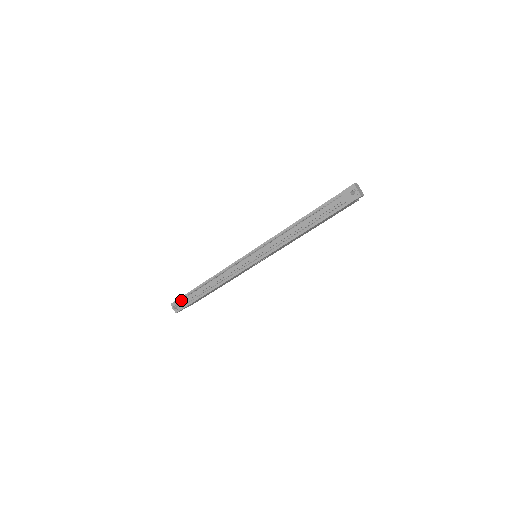
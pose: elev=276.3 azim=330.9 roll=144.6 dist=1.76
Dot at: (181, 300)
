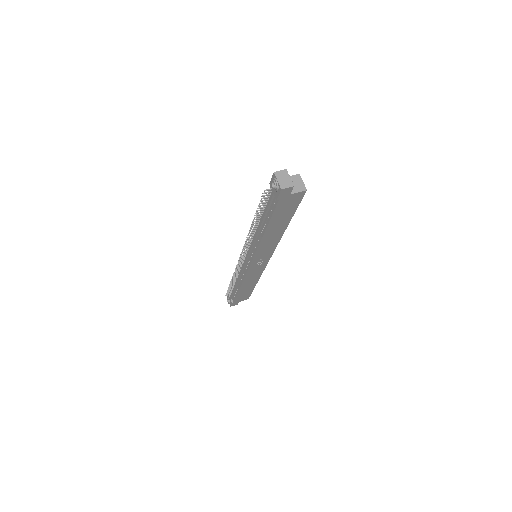
Dot at: occluded
